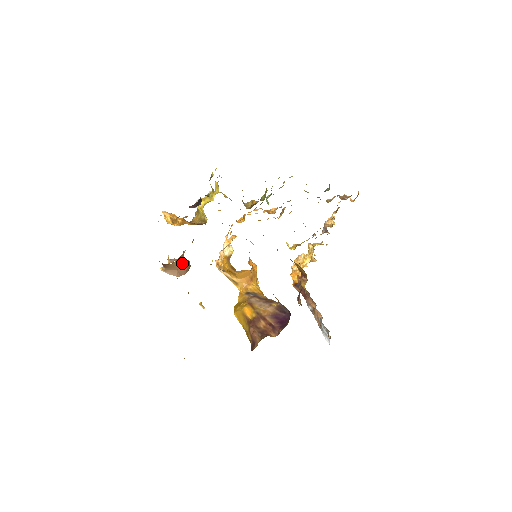
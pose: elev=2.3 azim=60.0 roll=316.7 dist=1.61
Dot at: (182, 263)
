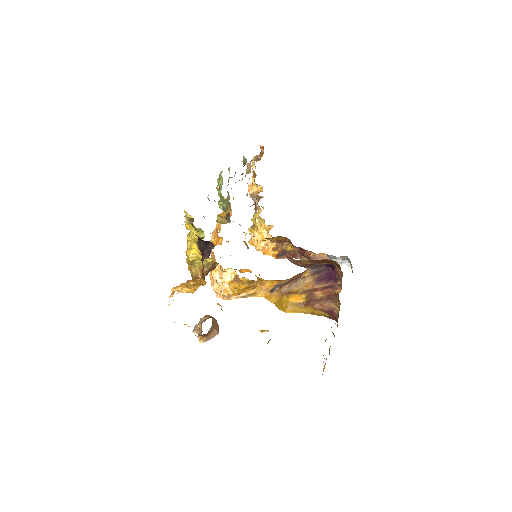
Dot at: occluded
